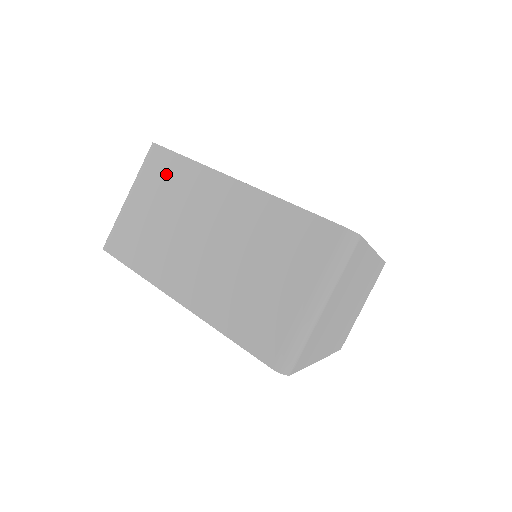
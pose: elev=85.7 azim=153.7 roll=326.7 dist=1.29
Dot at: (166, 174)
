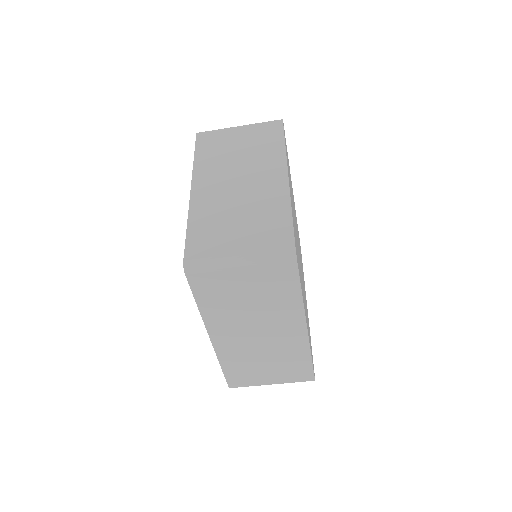
Dot at: (280, 286)
